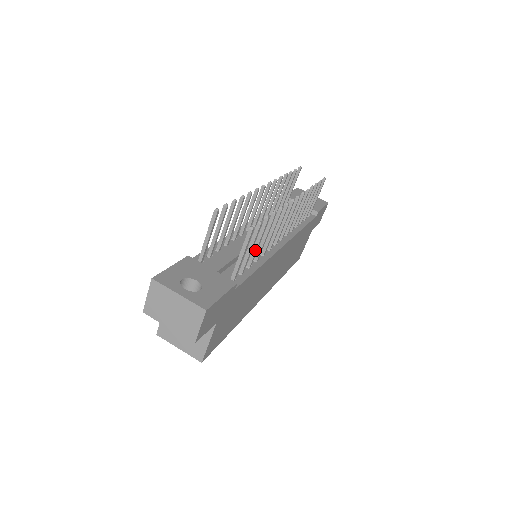
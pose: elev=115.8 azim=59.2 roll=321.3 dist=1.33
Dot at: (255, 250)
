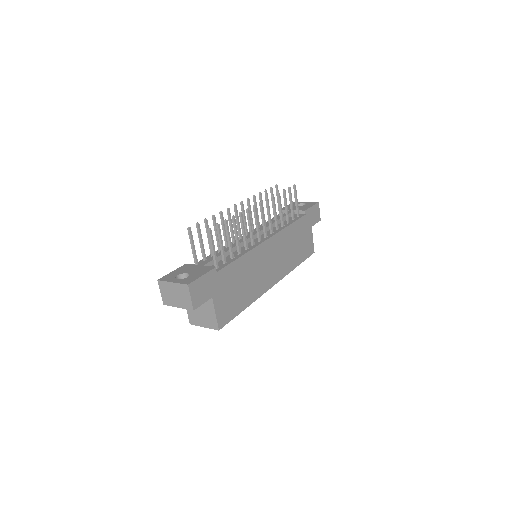
Dot at: (229, 245)
